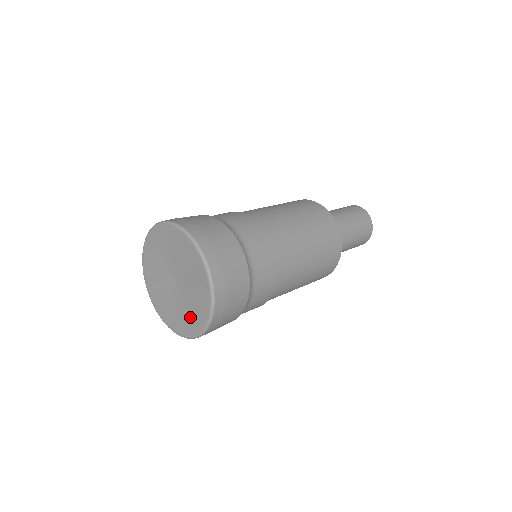
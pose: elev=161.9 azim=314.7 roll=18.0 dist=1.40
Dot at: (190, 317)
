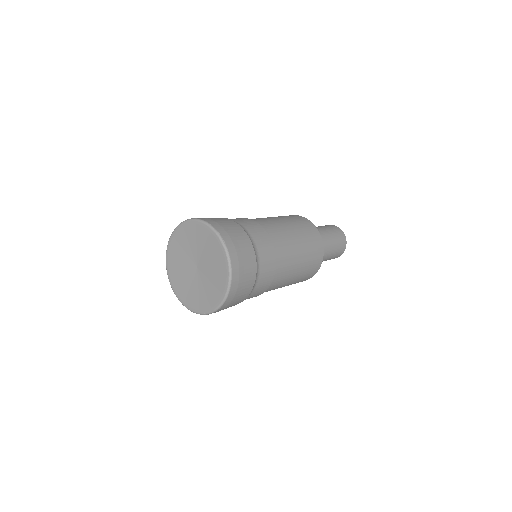
Dot at: (198, 298)
